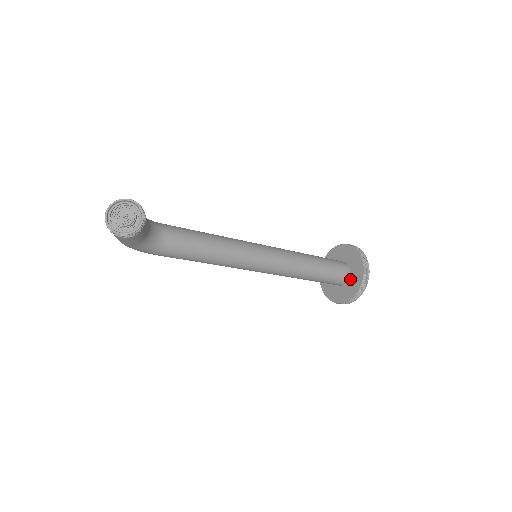
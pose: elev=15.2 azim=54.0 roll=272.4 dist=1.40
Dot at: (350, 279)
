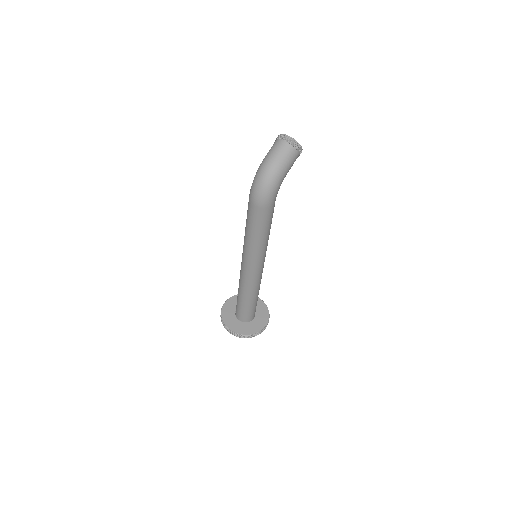
Dot at: (256, 310)
